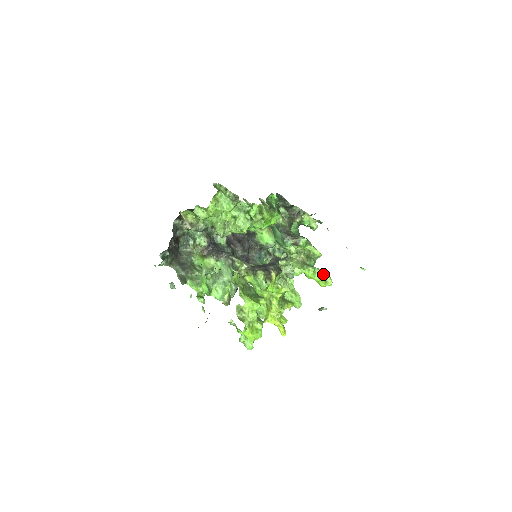
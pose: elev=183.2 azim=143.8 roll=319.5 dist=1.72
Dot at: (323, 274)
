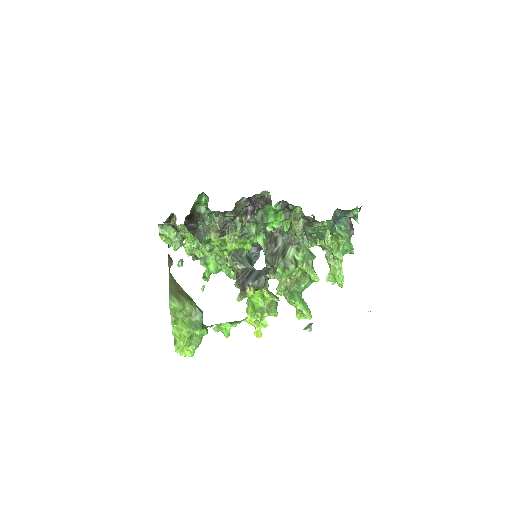
Dot at: (298, 308)
